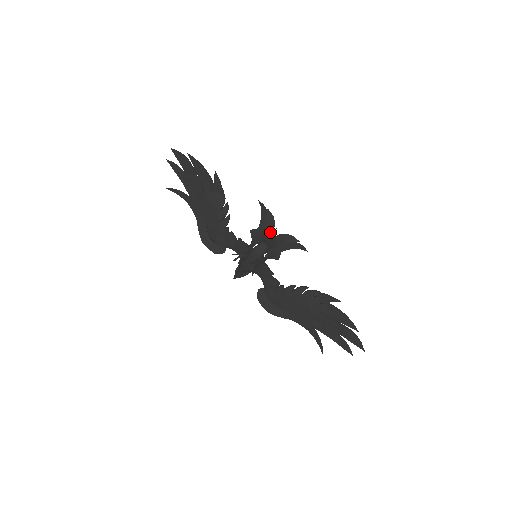
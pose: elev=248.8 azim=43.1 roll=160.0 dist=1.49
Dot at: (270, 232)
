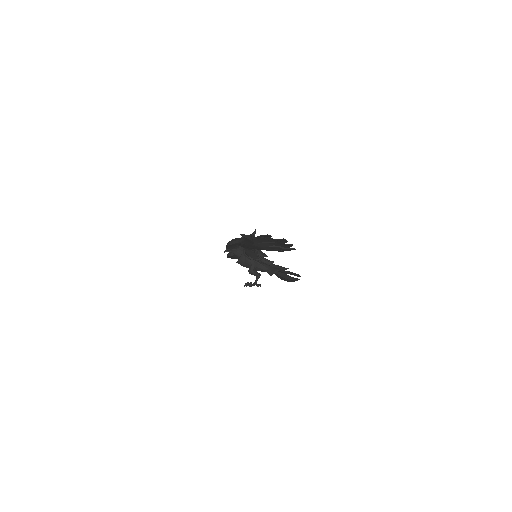
Dot at: occluded
